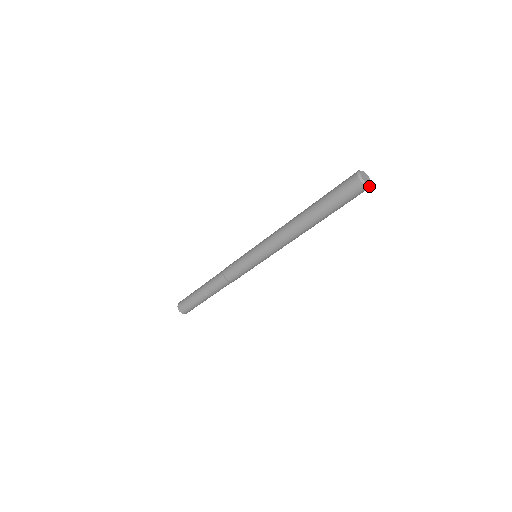
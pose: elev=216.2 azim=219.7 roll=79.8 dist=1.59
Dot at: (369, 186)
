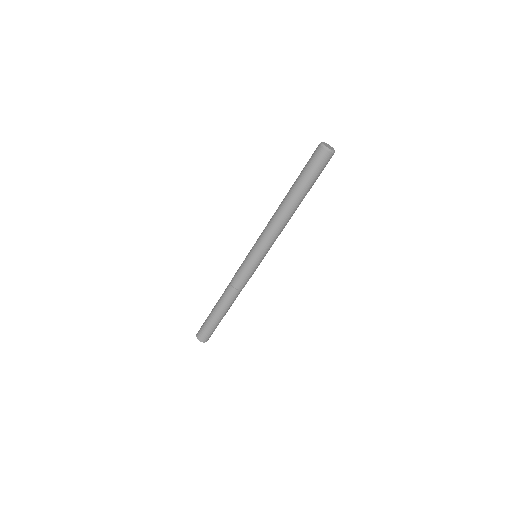
Dot at: (334, 151)
